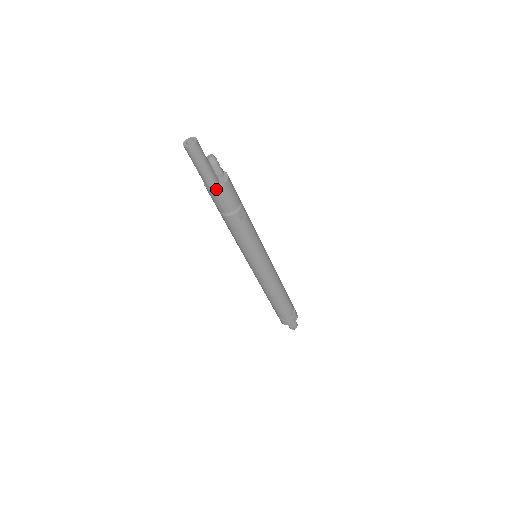
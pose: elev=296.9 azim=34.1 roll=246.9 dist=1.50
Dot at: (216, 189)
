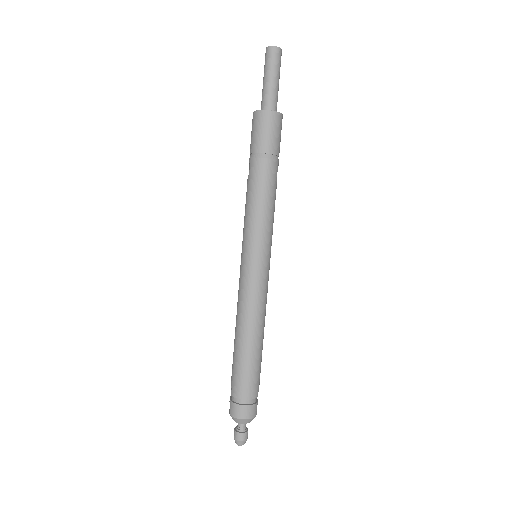
Dot at: (278, 114)
